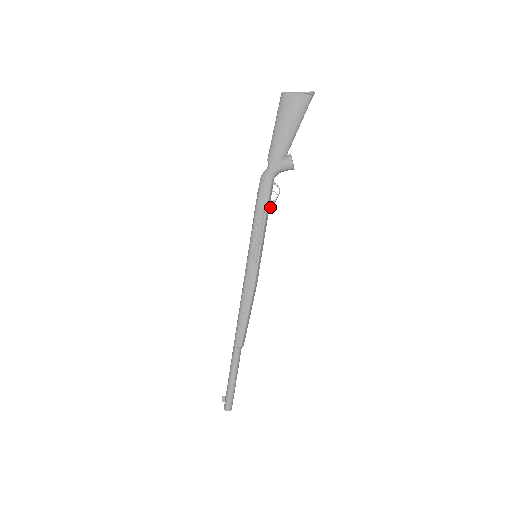
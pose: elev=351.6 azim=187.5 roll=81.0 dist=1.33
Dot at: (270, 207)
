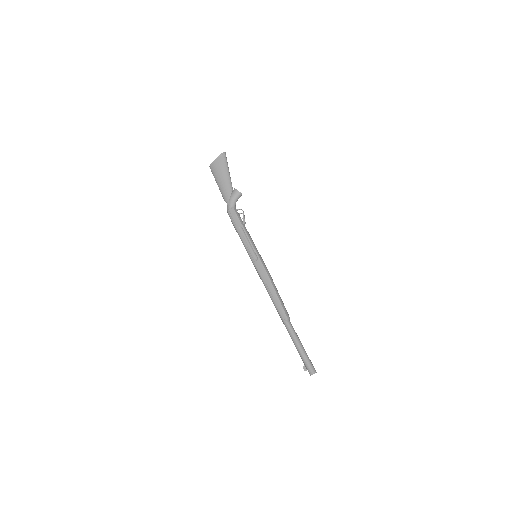
Dot at: (244, 223)
